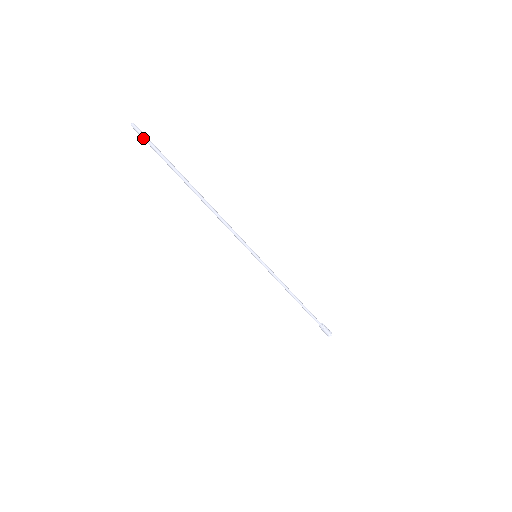
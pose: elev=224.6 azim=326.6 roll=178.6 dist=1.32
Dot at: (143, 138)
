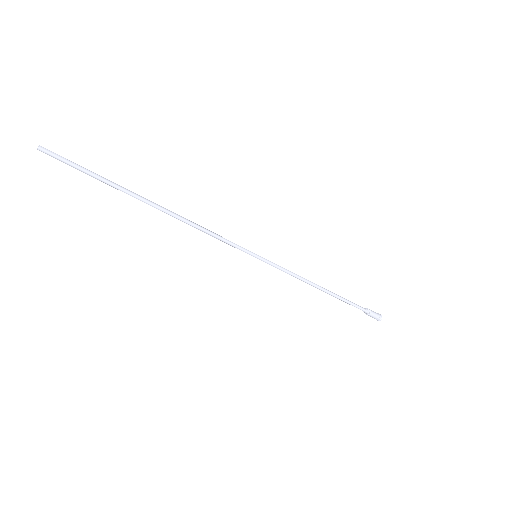
Dot at: (59, 160)
